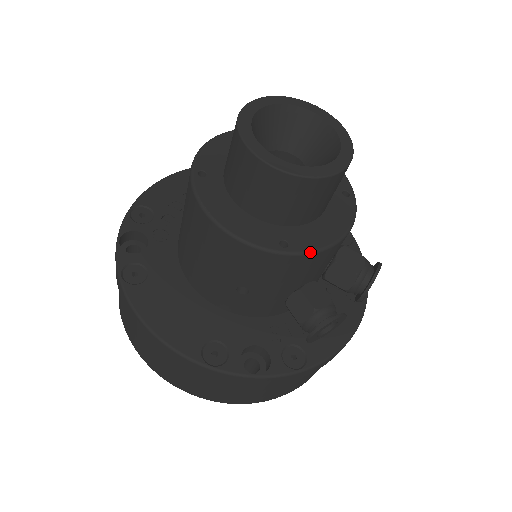
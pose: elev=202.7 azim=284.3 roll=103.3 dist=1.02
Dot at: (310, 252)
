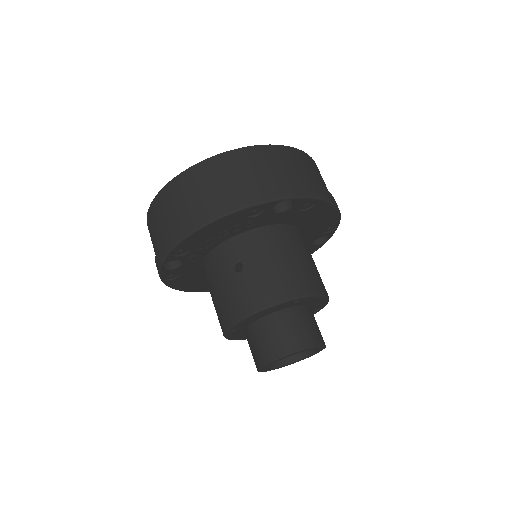
Dot at: occluded
